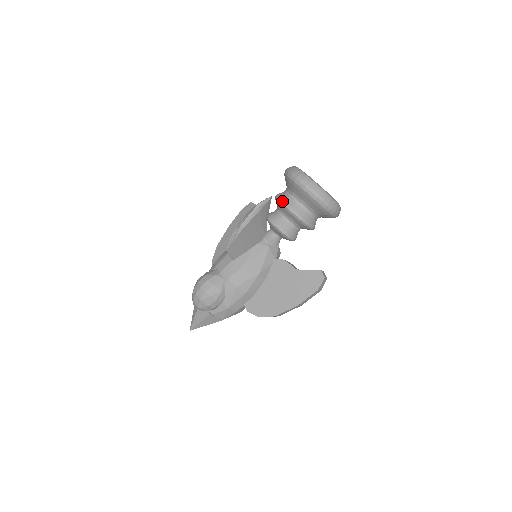
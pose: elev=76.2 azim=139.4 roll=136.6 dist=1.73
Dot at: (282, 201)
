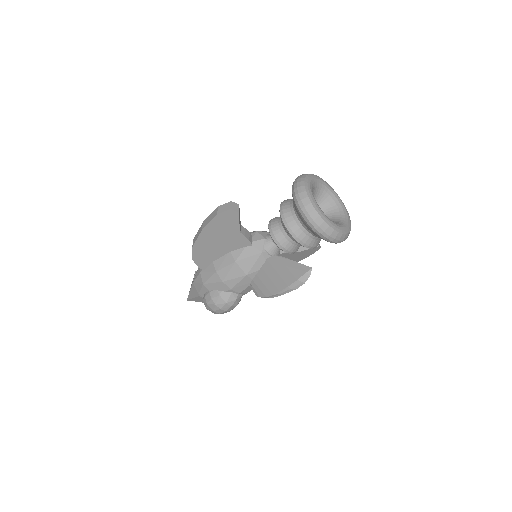
Dot at: (307, 246)
